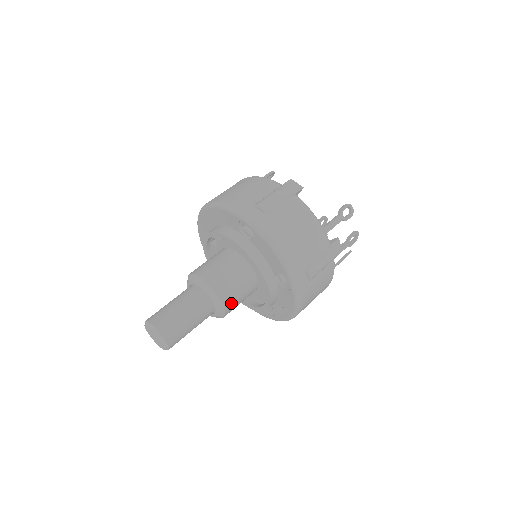
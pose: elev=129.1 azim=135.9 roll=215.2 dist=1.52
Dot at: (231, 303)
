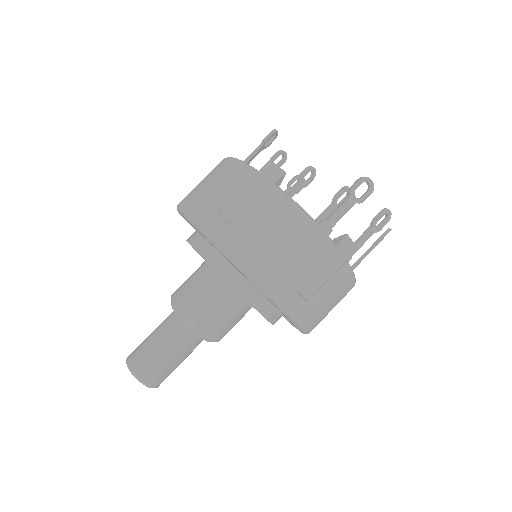
Dot at: (220, 329)
